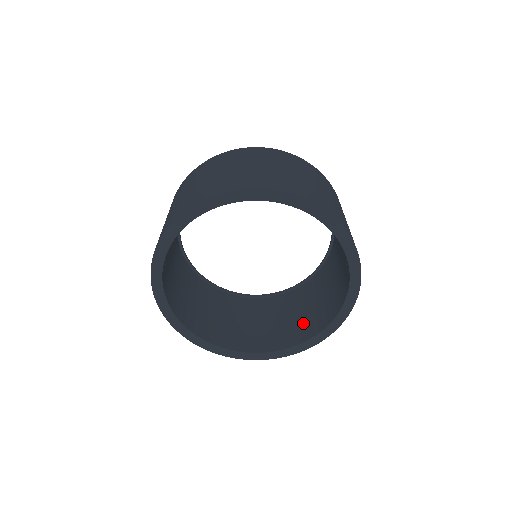
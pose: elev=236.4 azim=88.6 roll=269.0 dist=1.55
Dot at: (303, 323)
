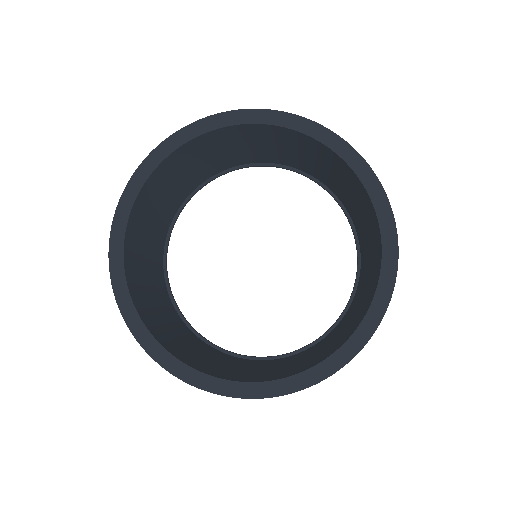
Dot at: (340, 337)
